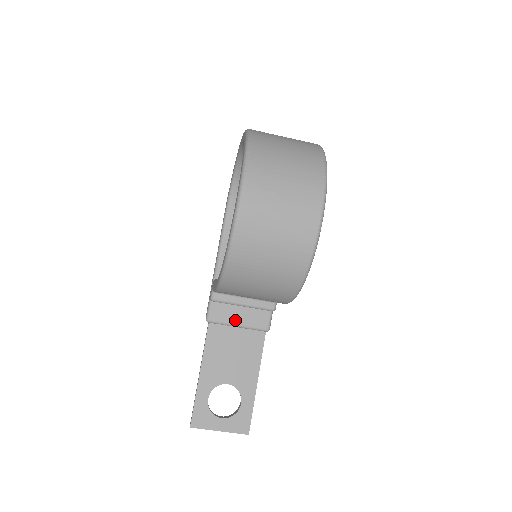
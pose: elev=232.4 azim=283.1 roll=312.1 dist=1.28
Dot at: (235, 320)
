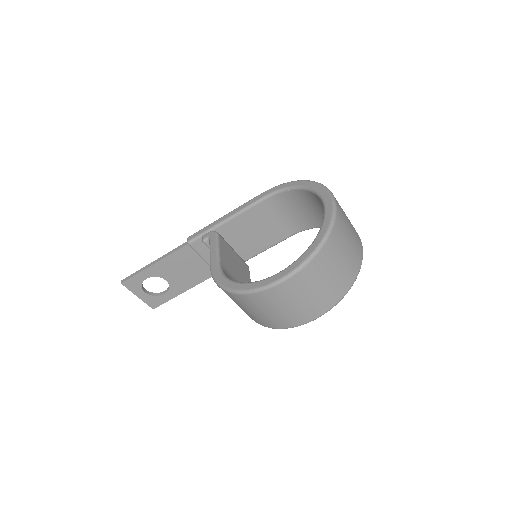
Dot at: (206, 256)
